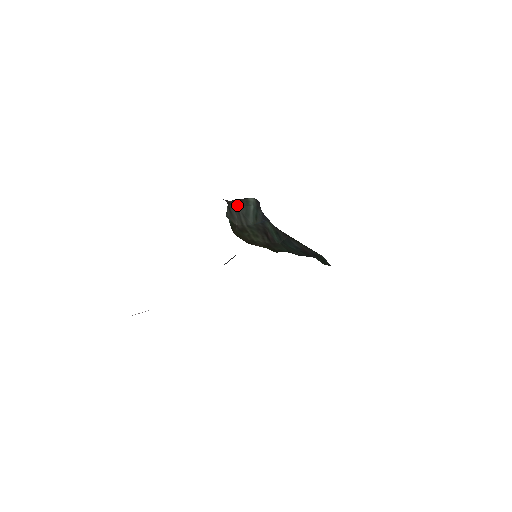
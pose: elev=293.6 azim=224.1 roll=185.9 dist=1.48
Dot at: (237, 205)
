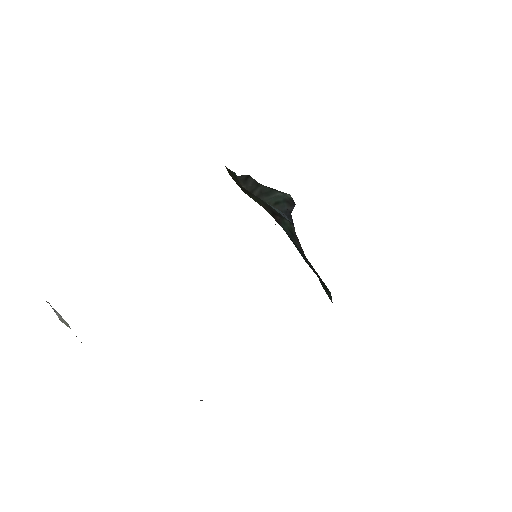
Dot at: occluded
